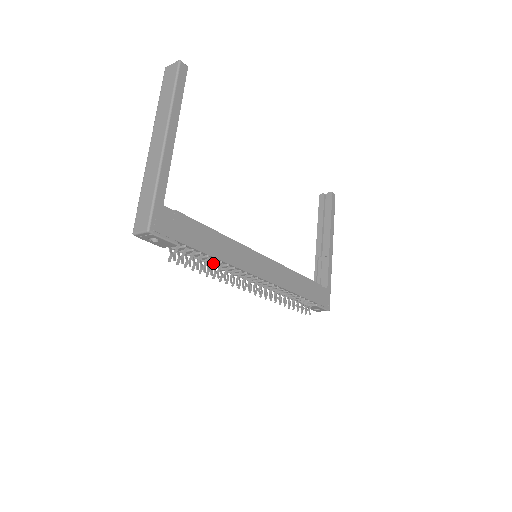
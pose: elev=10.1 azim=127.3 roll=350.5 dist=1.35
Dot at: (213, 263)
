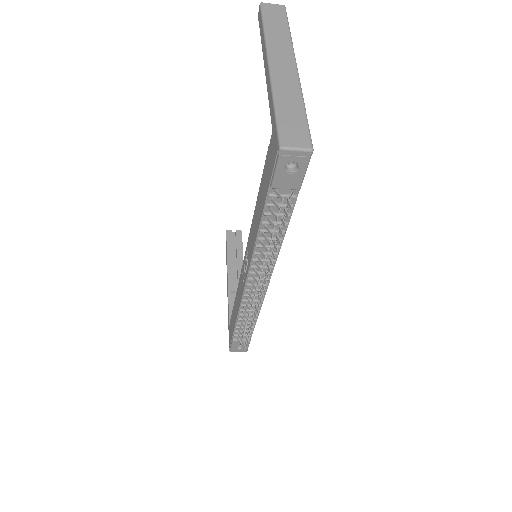
Dot at: (278, 236)
